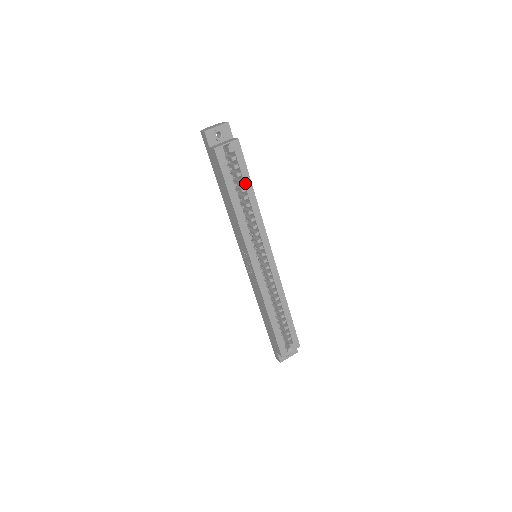
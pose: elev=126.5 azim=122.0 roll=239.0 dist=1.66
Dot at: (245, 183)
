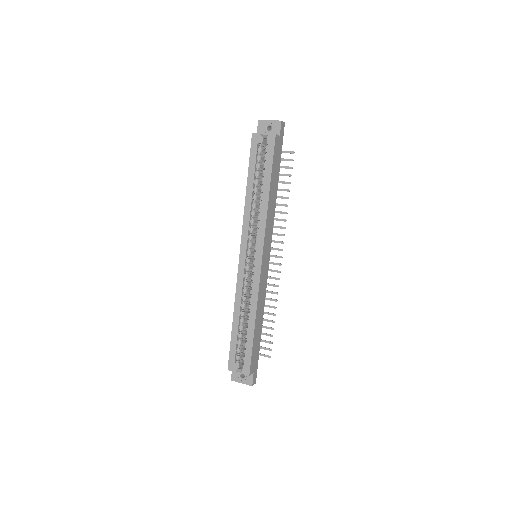
Dot at: (265, 176)
